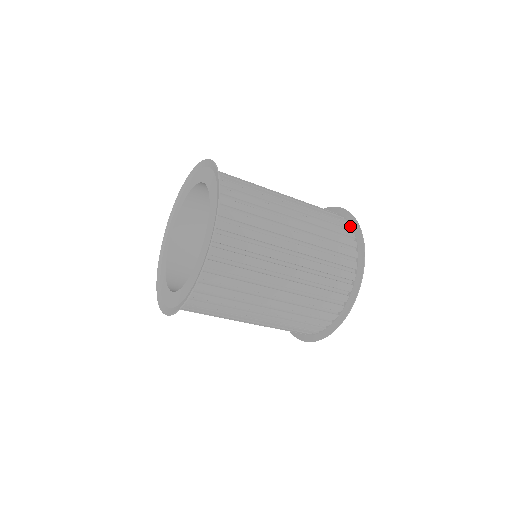
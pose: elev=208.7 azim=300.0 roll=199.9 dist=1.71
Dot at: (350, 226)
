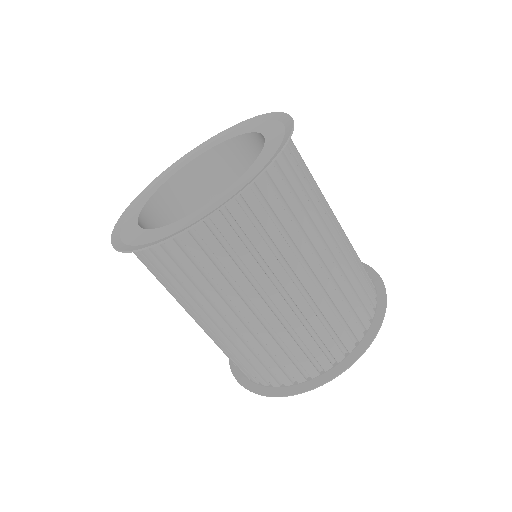
Dot at: occluded
